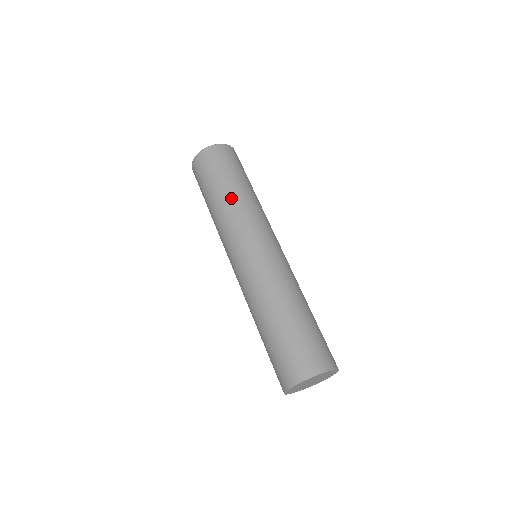
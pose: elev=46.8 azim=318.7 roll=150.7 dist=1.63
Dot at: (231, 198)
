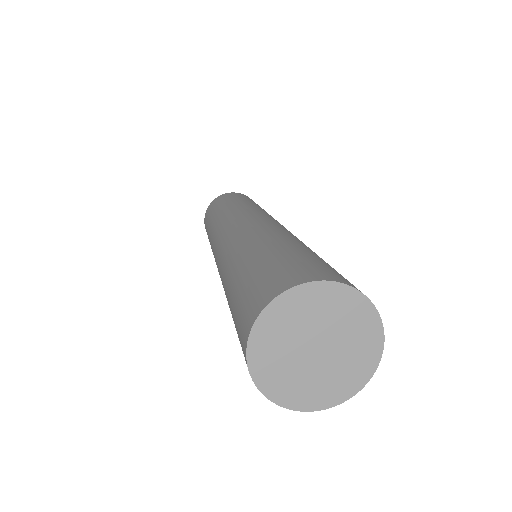
Dot at: (233, 205)
